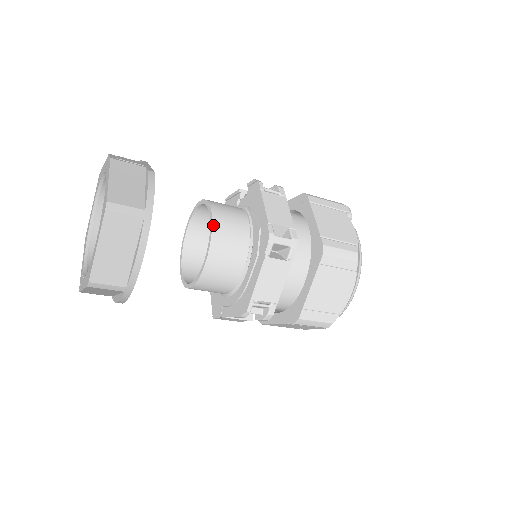
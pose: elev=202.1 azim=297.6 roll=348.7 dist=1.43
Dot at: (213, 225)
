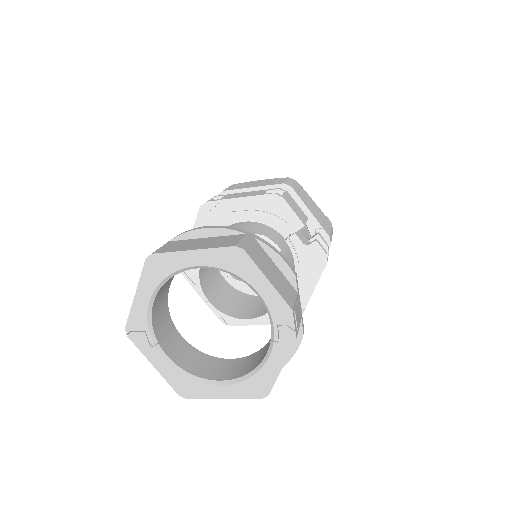
Dot at: occluded
